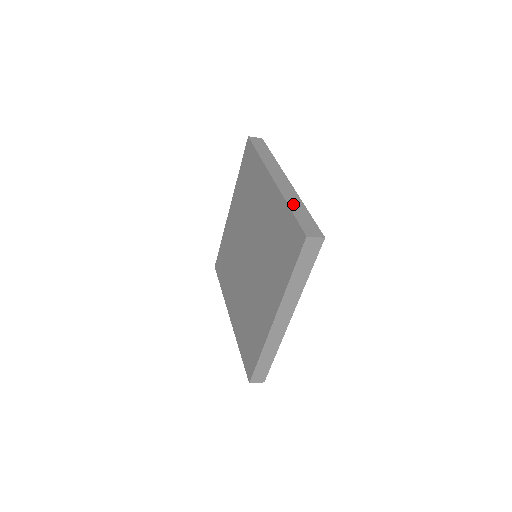
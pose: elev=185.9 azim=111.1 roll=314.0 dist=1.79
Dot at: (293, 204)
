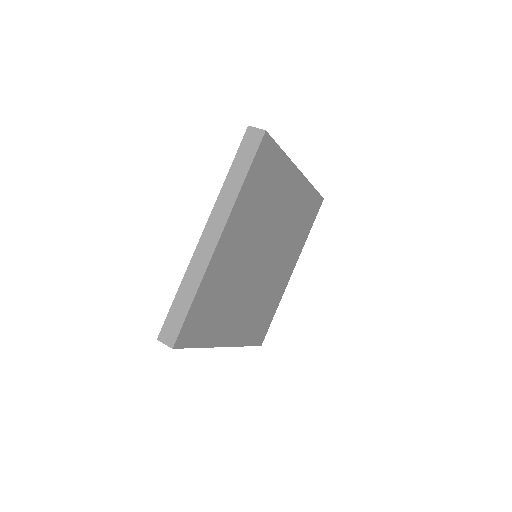
Dot at: (185, 287)
